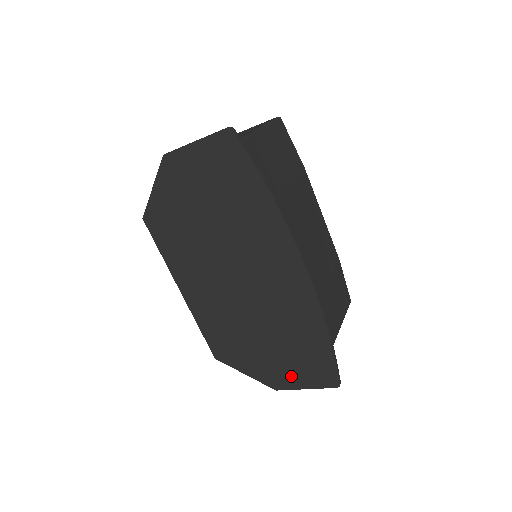
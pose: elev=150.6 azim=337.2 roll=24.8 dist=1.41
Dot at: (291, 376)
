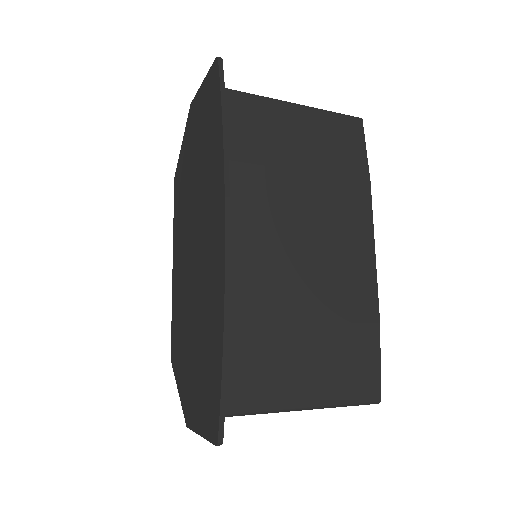
Dot at: (196, 407)
